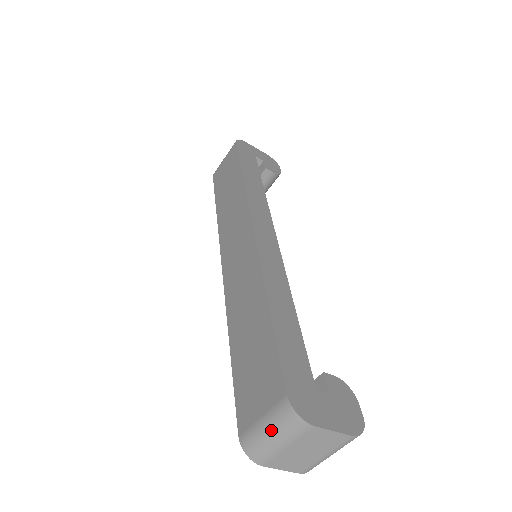
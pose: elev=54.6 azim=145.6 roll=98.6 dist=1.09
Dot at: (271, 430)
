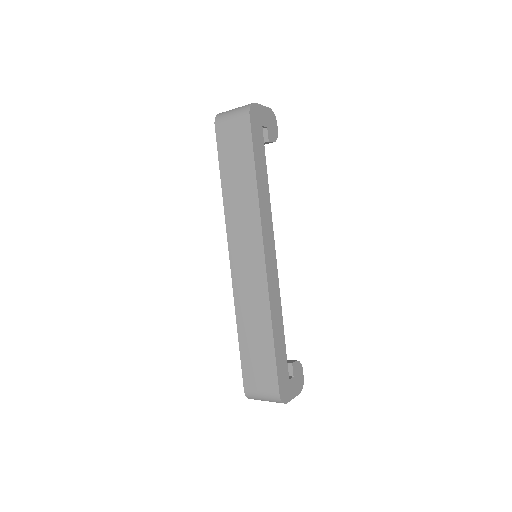
Dot at: (265, 399)
